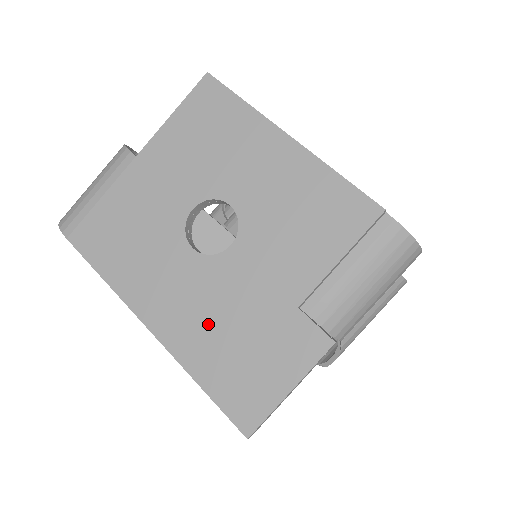
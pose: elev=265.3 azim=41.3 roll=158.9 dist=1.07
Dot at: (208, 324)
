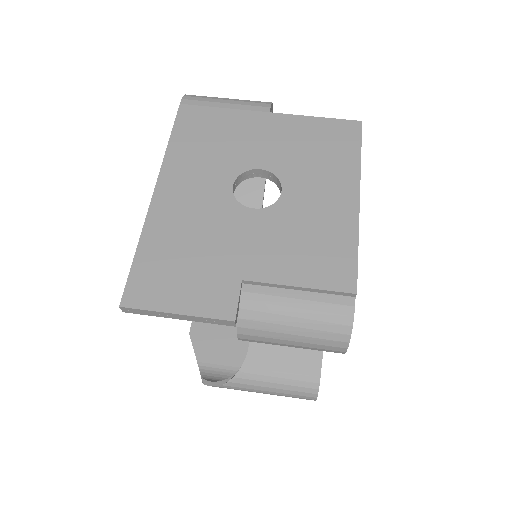
Dot at: (186, 228)
